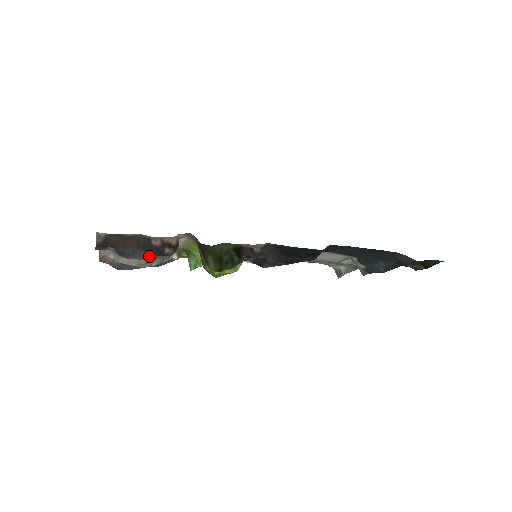
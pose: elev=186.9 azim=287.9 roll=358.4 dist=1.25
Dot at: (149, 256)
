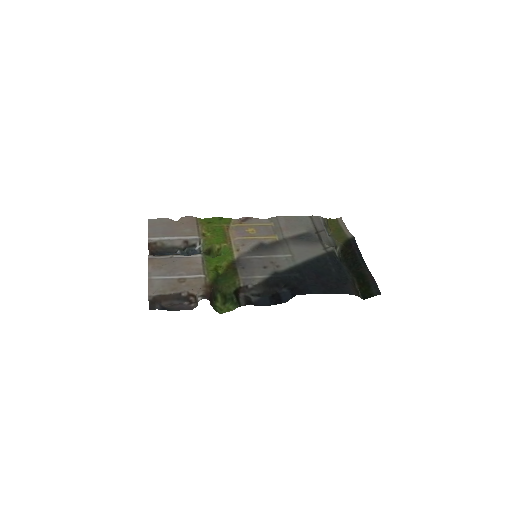
Dot at: (180, 309)
